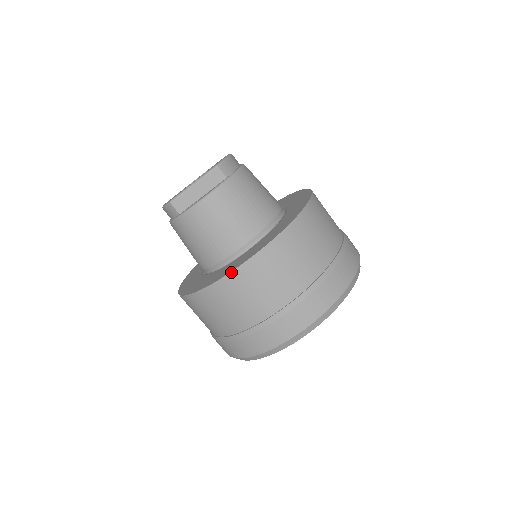
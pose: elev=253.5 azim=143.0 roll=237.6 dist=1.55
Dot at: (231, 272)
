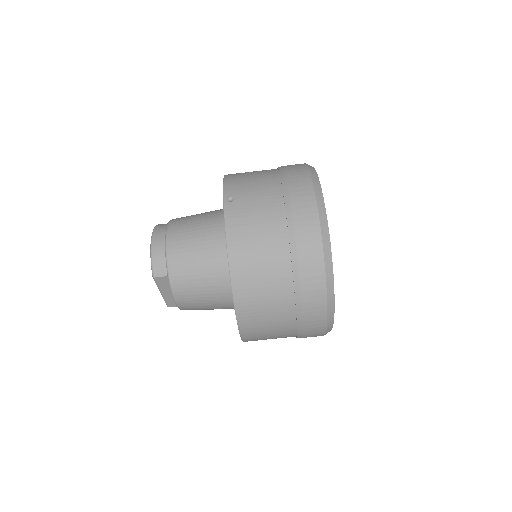
Dot at: (241, 338)
